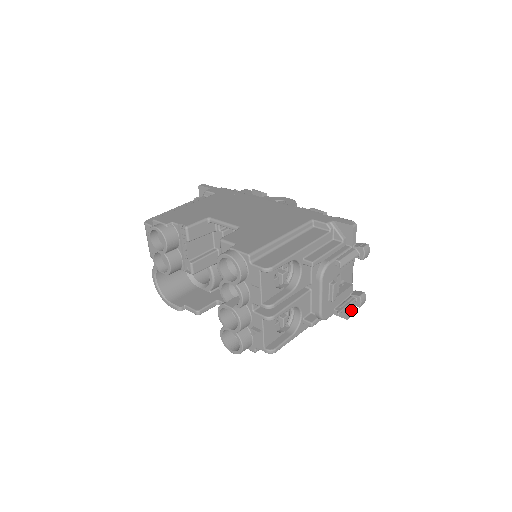
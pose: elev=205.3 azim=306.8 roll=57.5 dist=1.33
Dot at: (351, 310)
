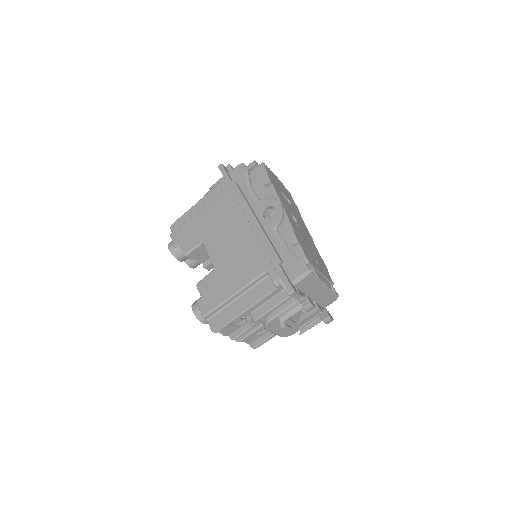
Dot at: occluded
